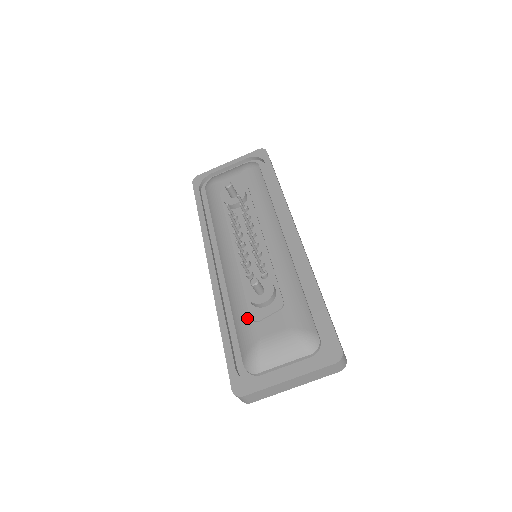
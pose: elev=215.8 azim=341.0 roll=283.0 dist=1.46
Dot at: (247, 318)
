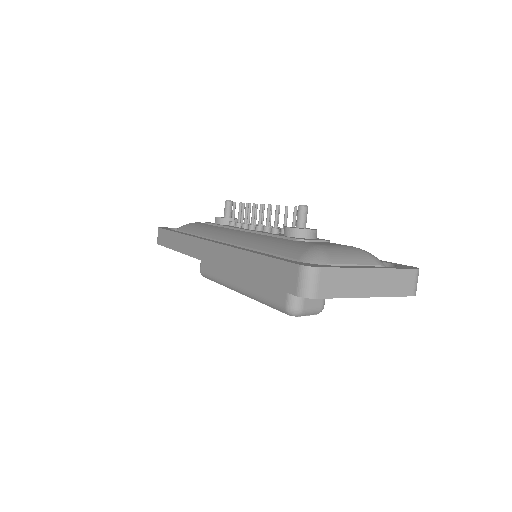
Dot at: (290, 241)
